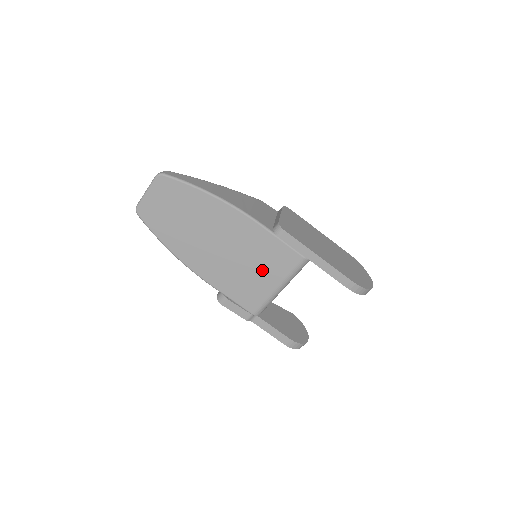
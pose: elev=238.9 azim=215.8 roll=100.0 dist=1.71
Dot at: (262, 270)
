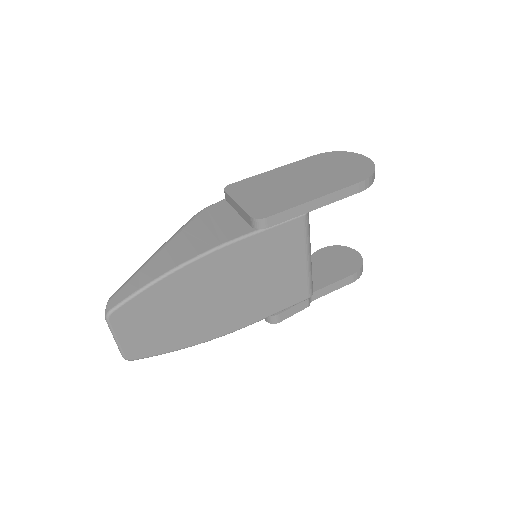
Dot at: (281, 265)
